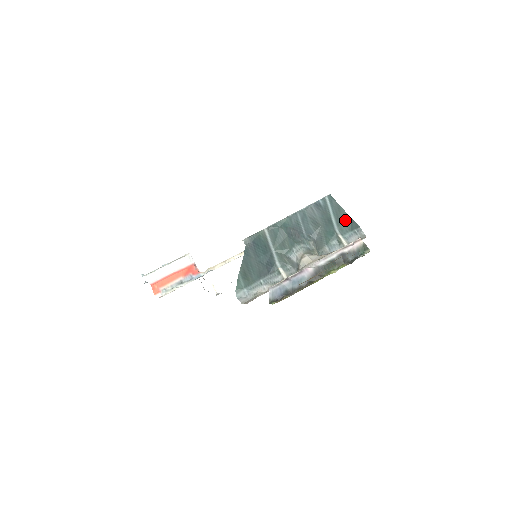
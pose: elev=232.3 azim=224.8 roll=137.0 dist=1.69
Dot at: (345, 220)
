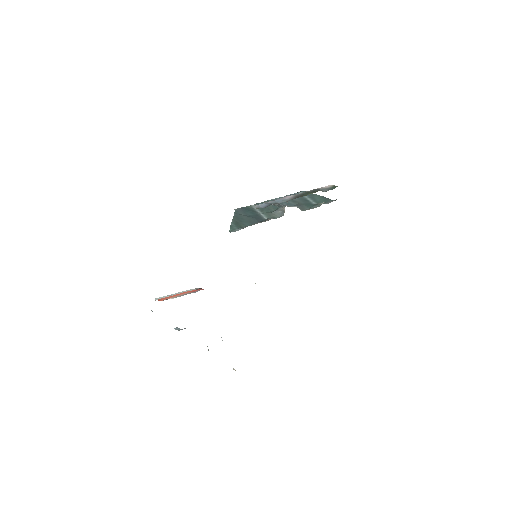
Dot at: (320, 199)
